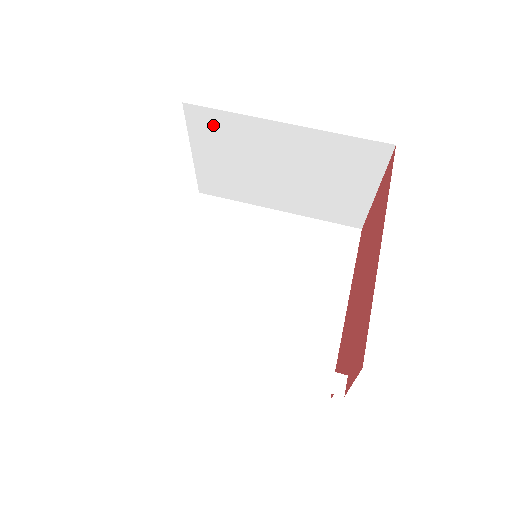
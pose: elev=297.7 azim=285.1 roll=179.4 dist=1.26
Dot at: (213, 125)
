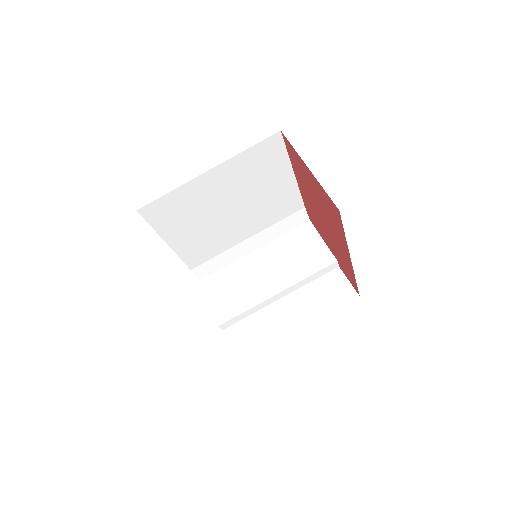
Dot at: occluded
